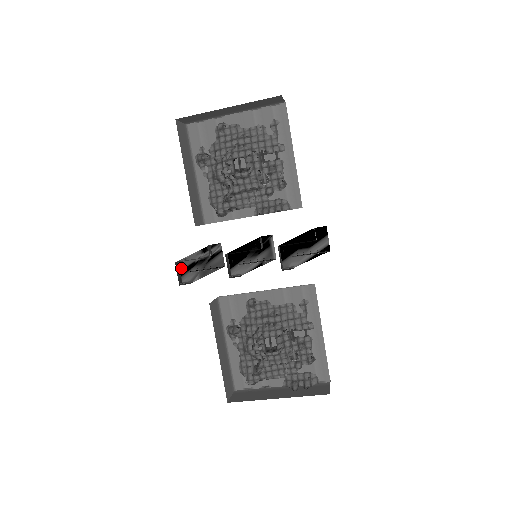
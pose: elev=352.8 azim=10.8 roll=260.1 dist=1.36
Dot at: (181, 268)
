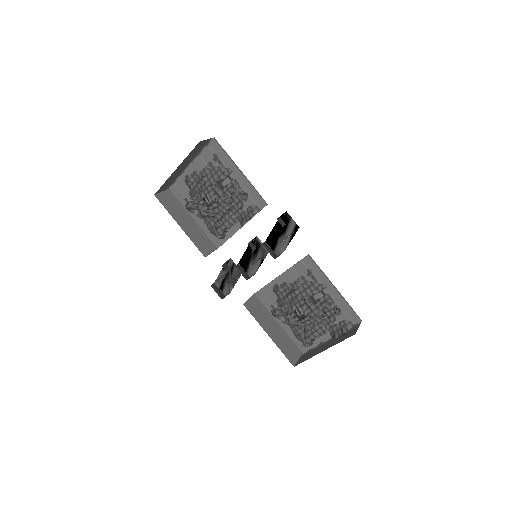
Dot at: (218, 287)
